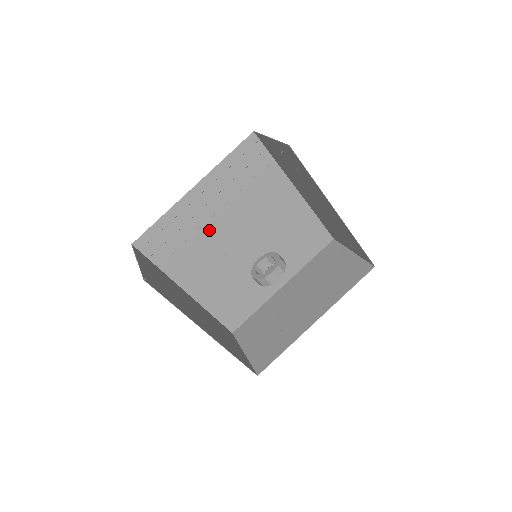
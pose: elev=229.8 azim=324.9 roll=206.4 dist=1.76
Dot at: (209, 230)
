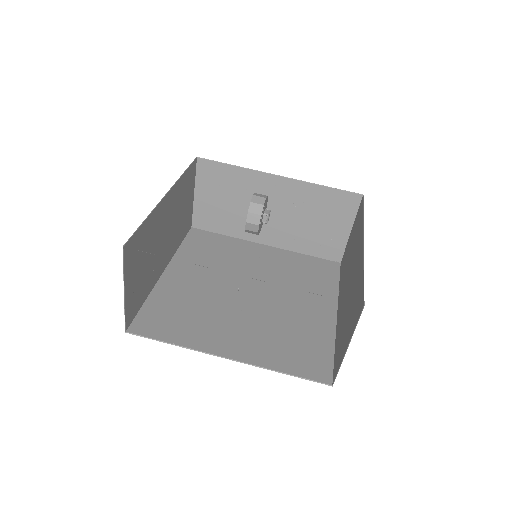
Dot at: (205, 295)
